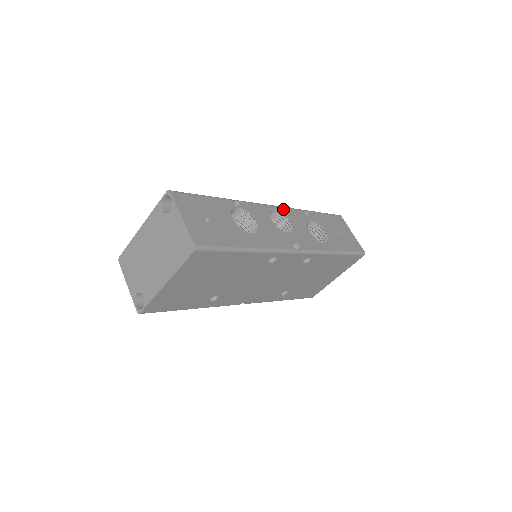
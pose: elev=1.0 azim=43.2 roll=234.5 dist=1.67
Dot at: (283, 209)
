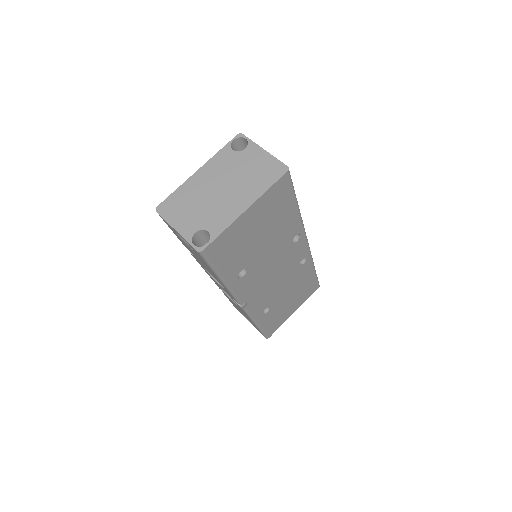
Dot at: occluded
